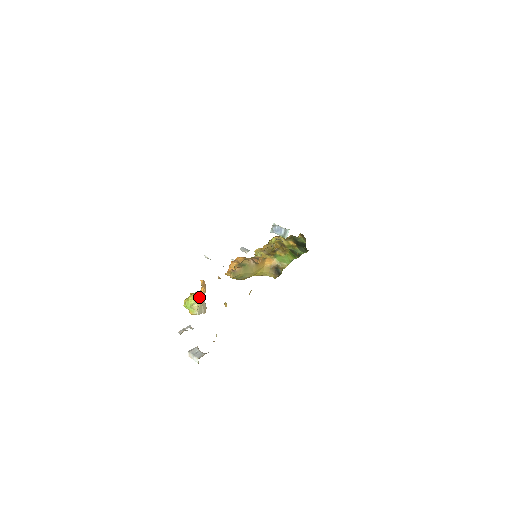
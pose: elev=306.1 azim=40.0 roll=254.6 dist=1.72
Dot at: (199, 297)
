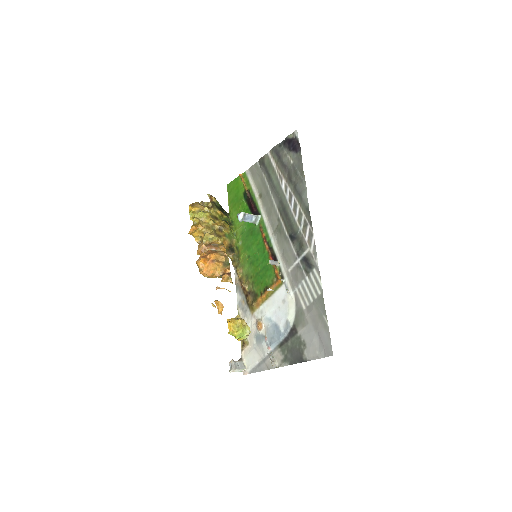
Dot at: (246, 323)
